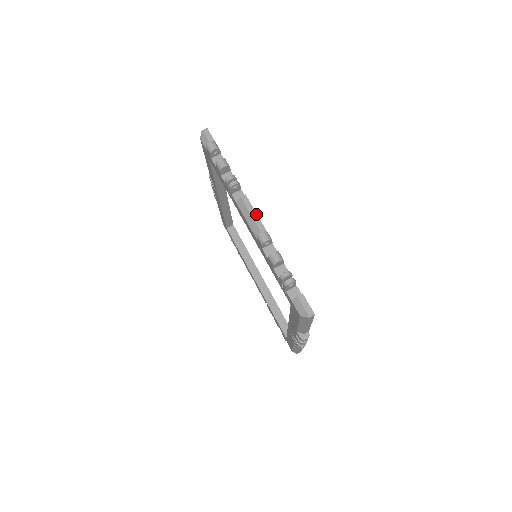
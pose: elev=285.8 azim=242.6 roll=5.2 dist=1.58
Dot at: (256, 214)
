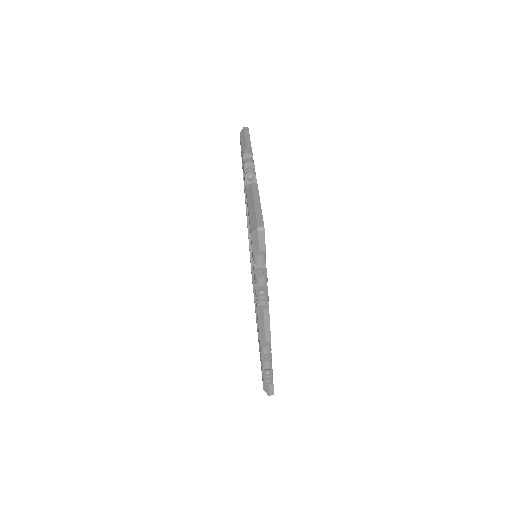
Dot at: (269, 327)
